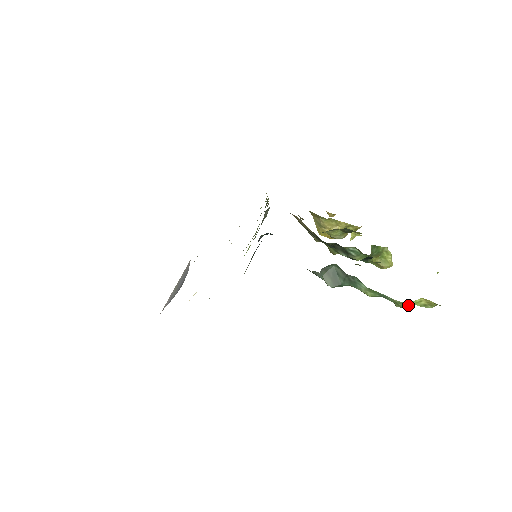
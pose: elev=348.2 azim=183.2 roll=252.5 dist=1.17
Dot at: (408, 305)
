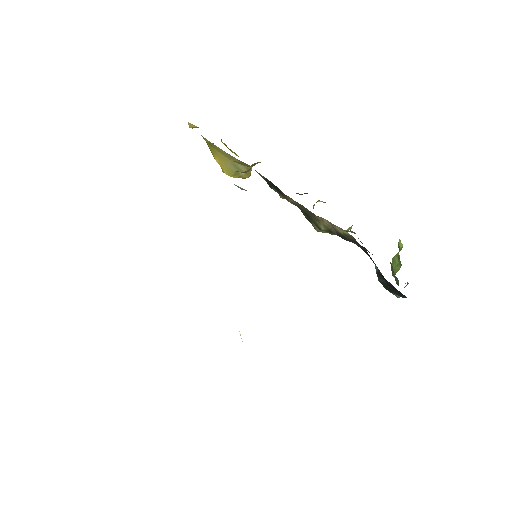
Dot at: occluded
